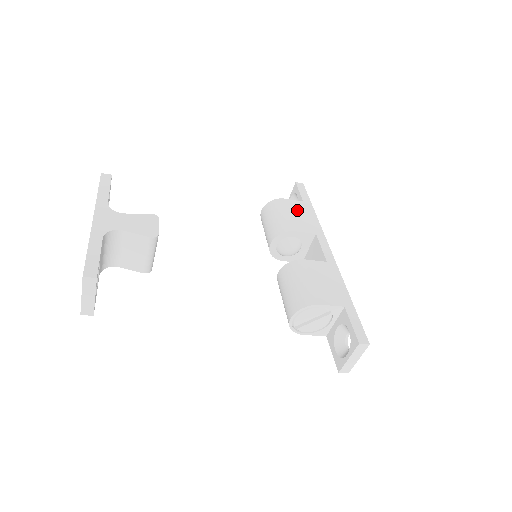
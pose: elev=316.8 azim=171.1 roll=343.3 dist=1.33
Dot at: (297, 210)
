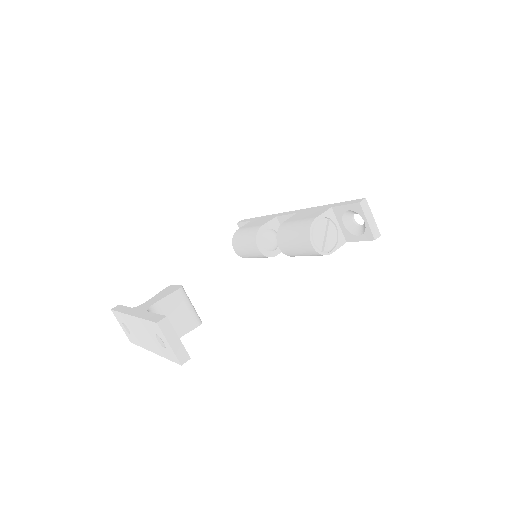
Dot at: (252, 223)
